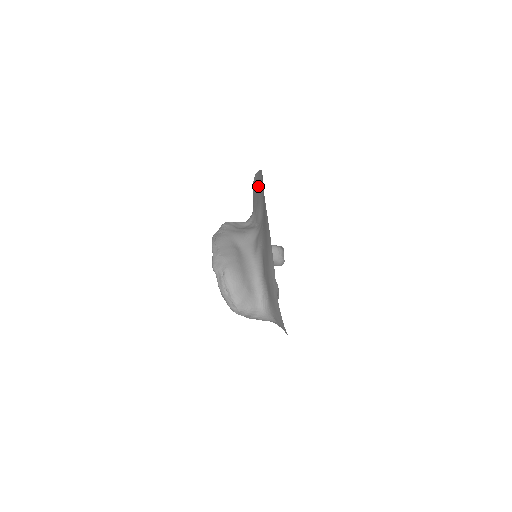
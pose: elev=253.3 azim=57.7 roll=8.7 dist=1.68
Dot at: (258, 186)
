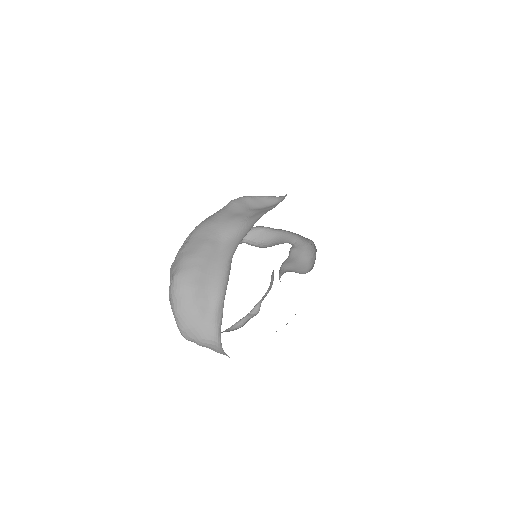
Dot at: occluded
